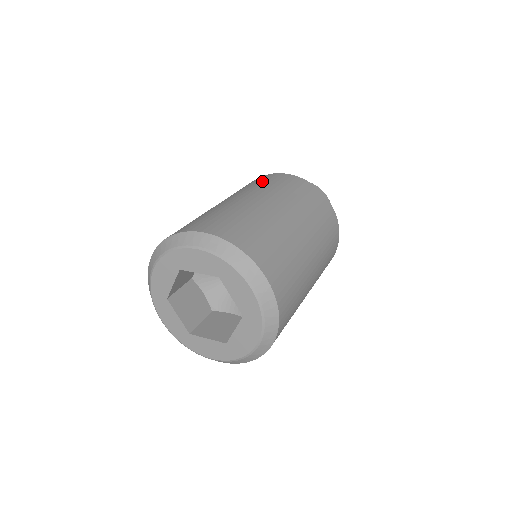
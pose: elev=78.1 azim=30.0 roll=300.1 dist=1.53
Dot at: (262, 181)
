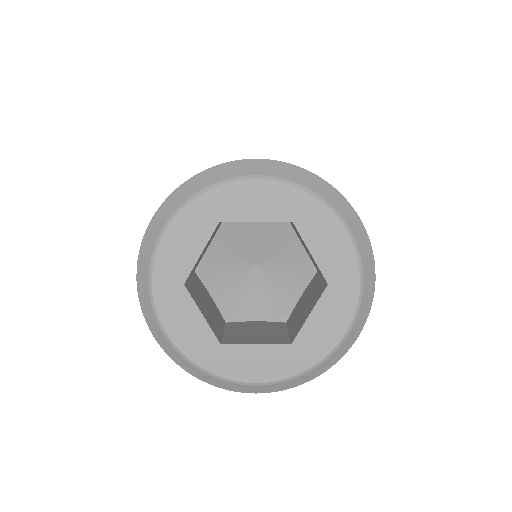
Dot at: occluded
